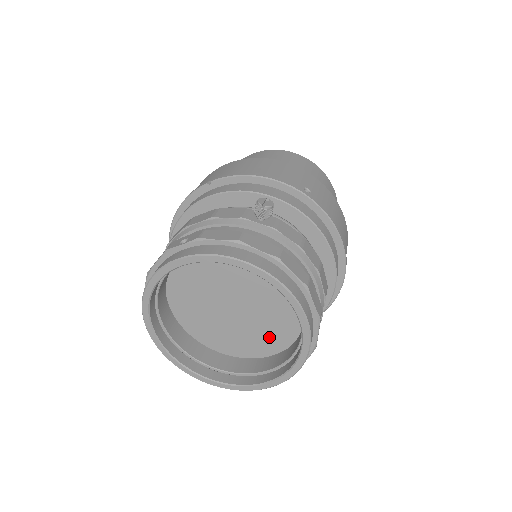
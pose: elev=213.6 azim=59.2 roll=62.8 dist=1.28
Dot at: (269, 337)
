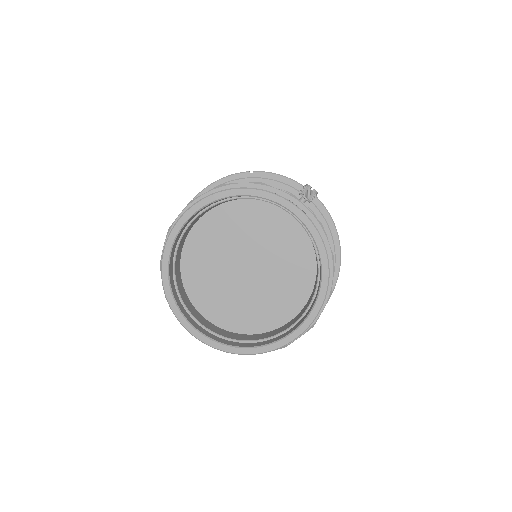
Dot at: (264, 313)
